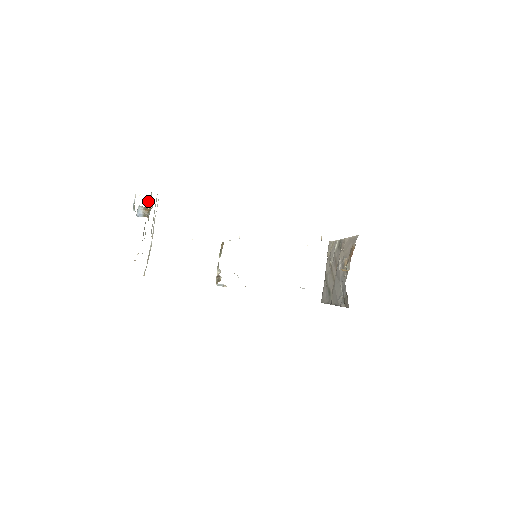
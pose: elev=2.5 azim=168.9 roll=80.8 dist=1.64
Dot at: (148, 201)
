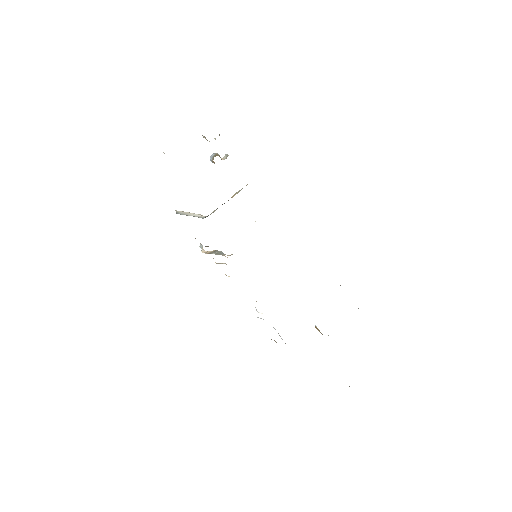
Dot at: (227, 154)
